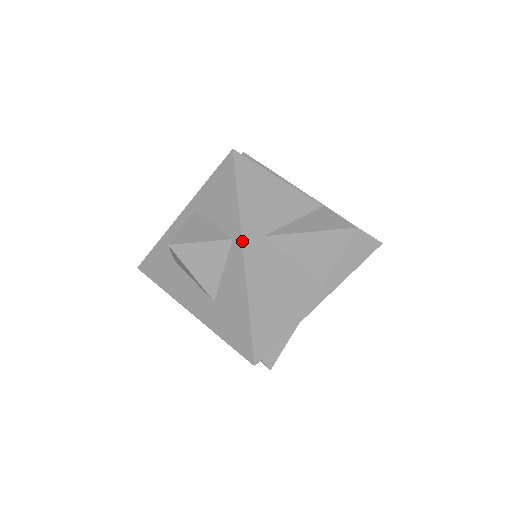
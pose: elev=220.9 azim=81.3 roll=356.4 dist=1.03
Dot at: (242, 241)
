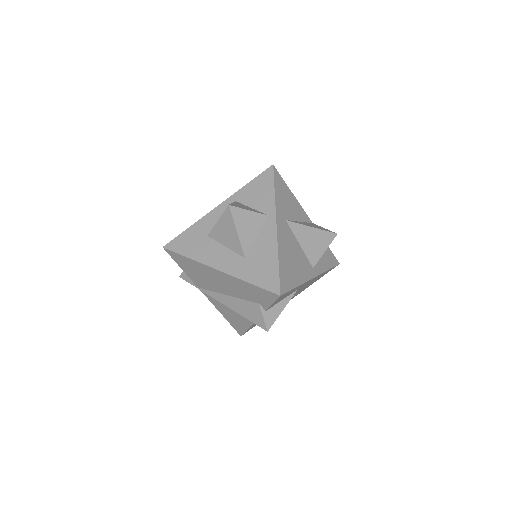
Dot at: (276, 216)
